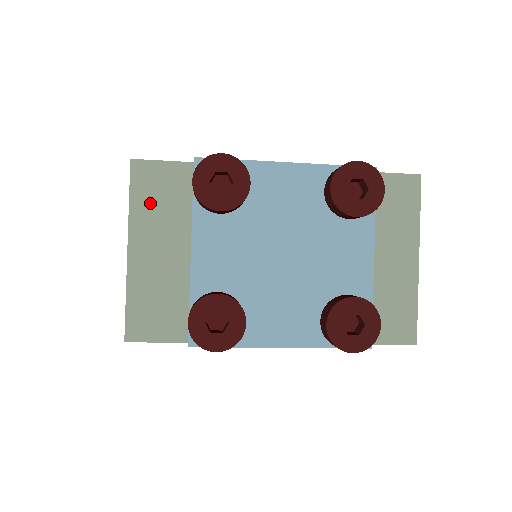
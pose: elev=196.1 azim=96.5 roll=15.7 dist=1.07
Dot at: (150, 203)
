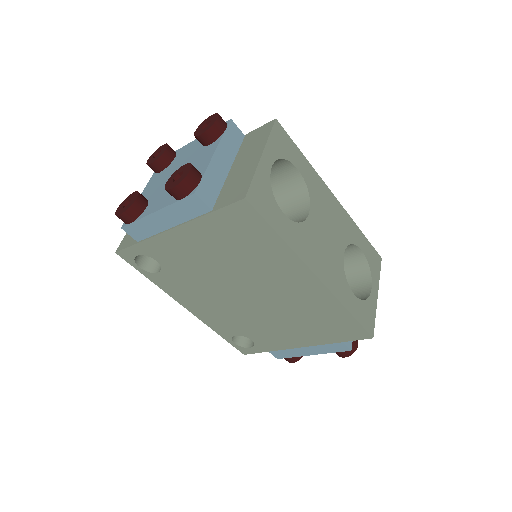
Dot at: occluded
